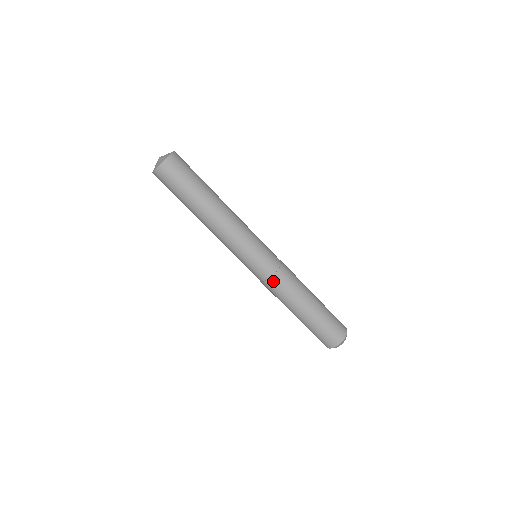
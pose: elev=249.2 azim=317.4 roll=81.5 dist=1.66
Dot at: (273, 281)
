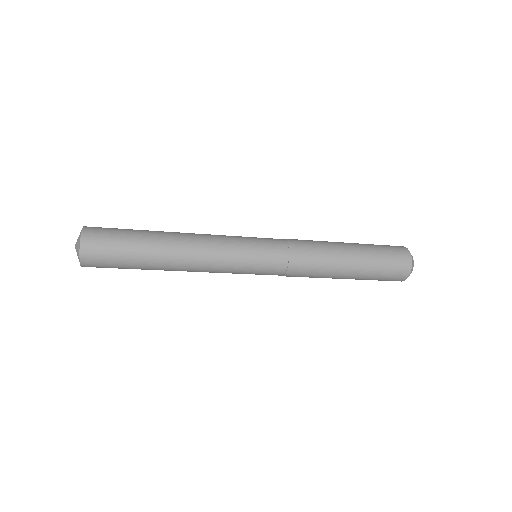
Dot at: (292, 272)
